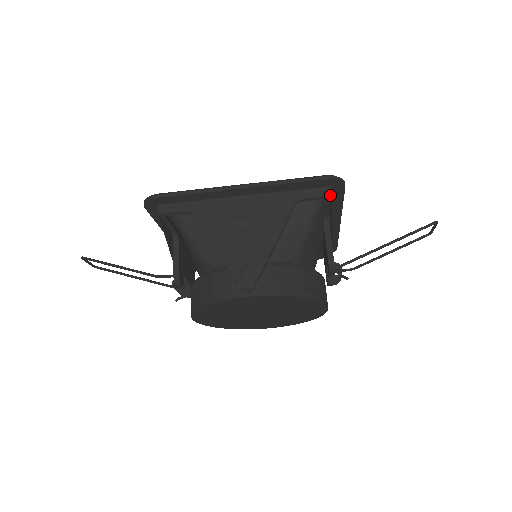
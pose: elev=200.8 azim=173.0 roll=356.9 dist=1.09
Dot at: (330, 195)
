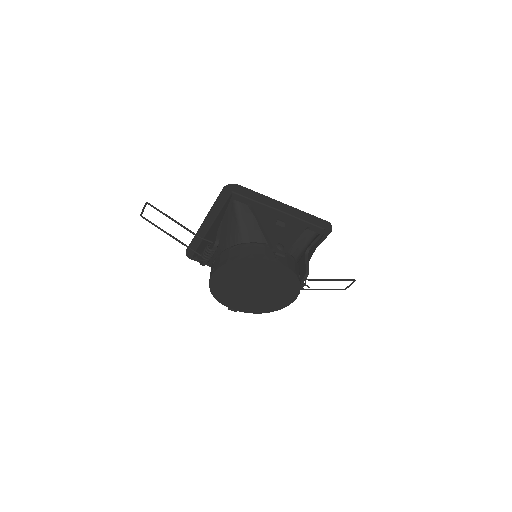
Dot at: occluded
